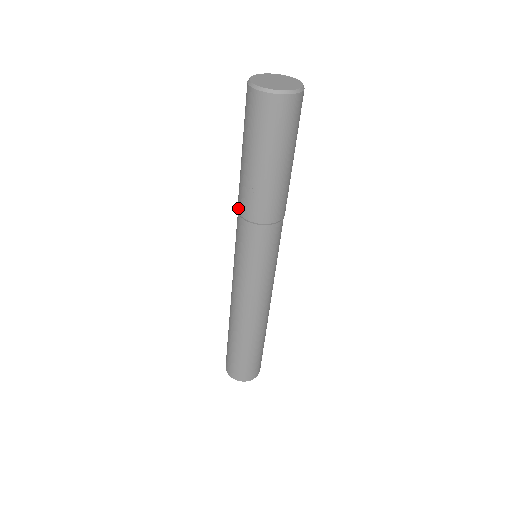
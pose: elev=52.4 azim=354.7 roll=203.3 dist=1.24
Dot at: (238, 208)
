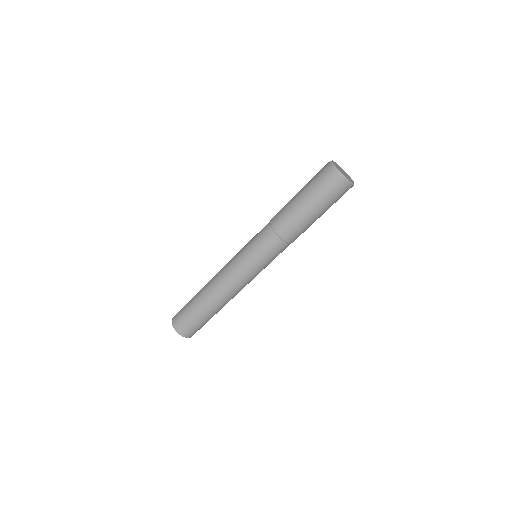
Dot at: (272, 218)
